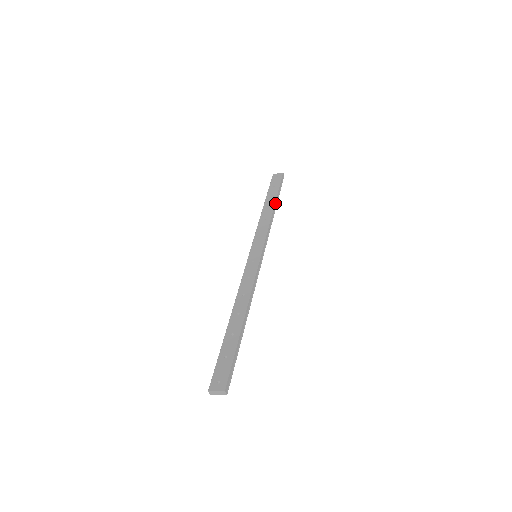
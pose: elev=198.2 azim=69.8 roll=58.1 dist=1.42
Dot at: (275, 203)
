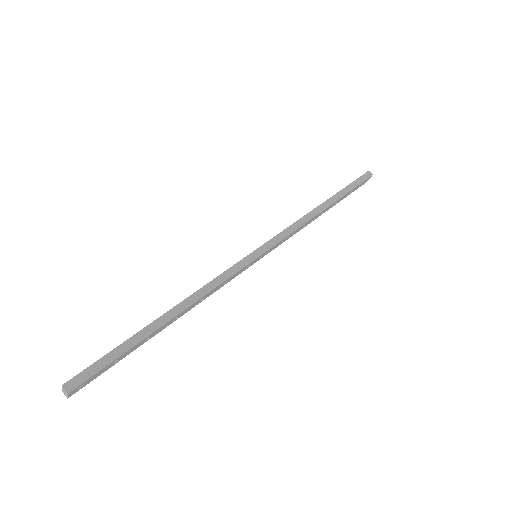
Dot at: (328, 200)
